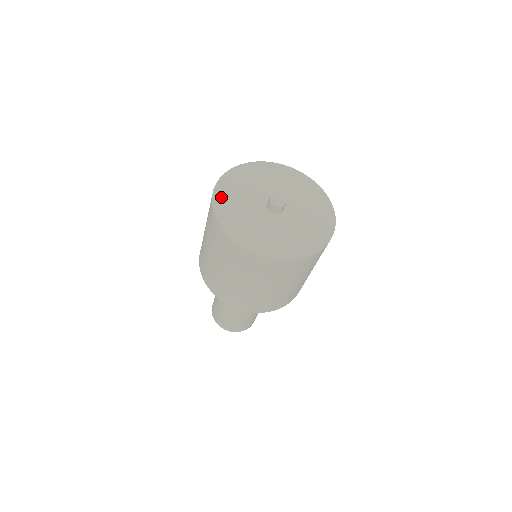
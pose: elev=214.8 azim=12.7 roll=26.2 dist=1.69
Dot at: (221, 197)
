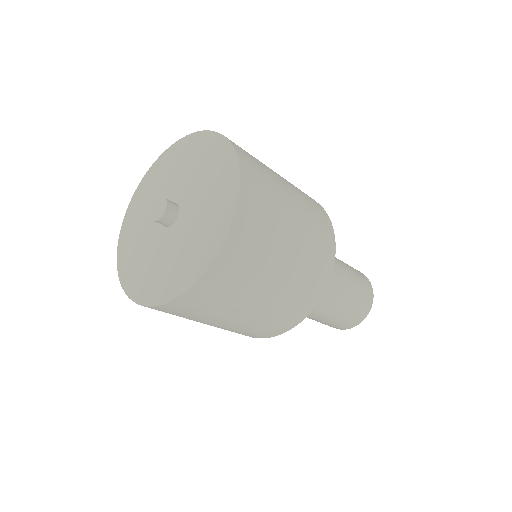
Dot at: (125, 266)
